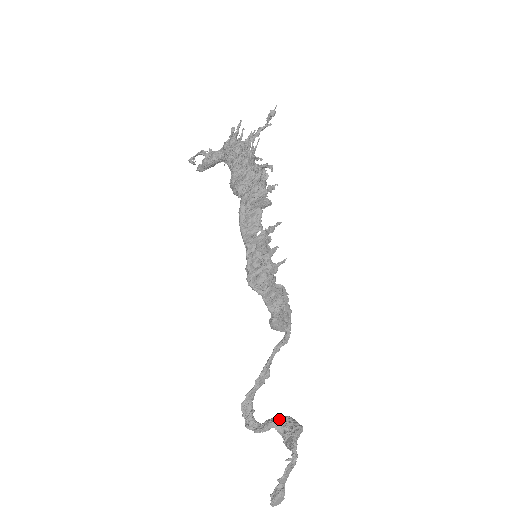
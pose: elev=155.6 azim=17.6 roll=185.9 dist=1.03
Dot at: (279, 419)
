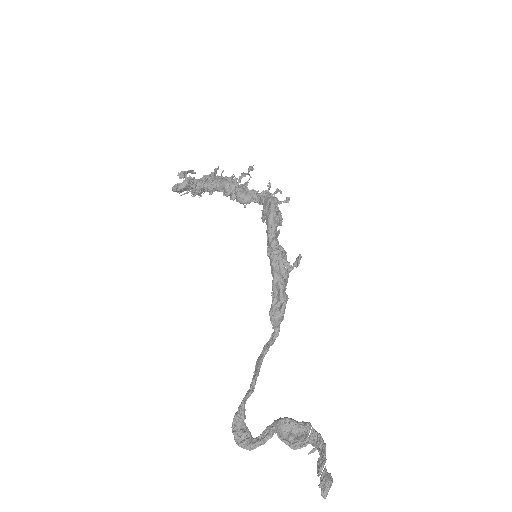
Dot at: (285, 417)
